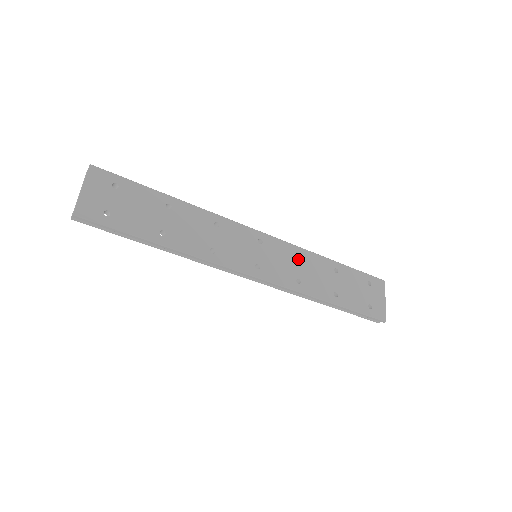
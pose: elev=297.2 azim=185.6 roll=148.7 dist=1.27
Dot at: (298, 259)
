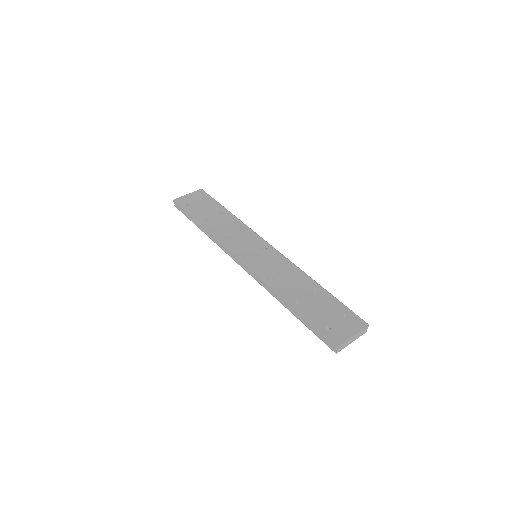
Dot at: (286, 269)
